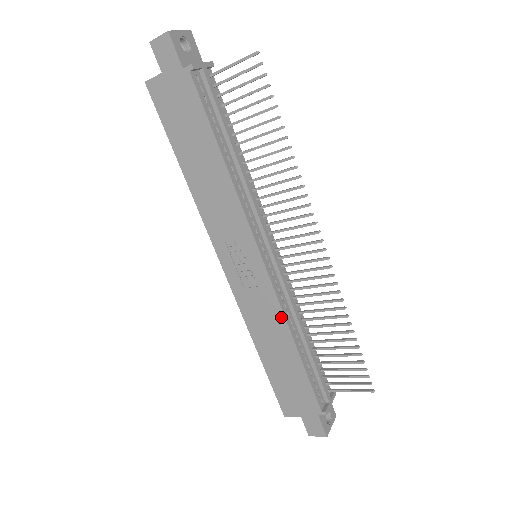
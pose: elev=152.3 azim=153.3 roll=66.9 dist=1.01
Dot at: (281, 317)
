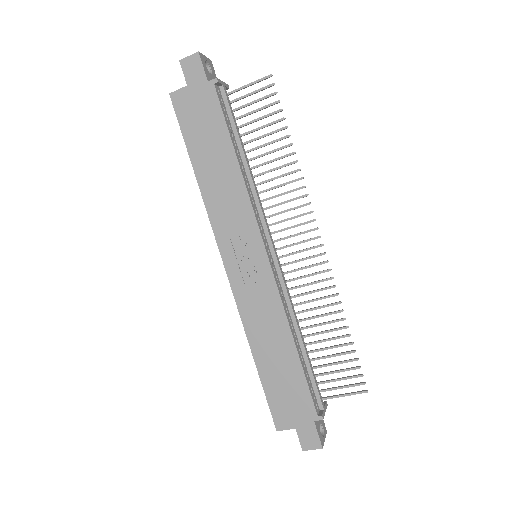
Dot at: (281, 312)
